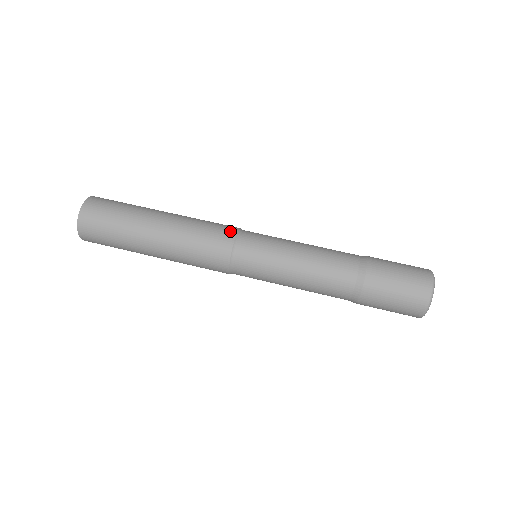
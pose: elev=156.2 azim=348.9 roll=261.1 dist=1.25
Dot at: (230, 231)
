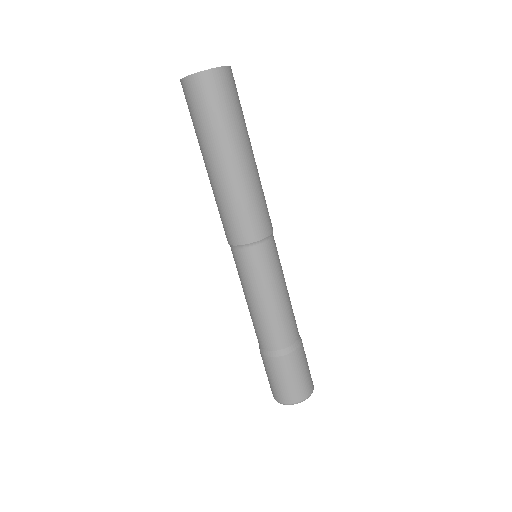
Dot at: (254, 235)
